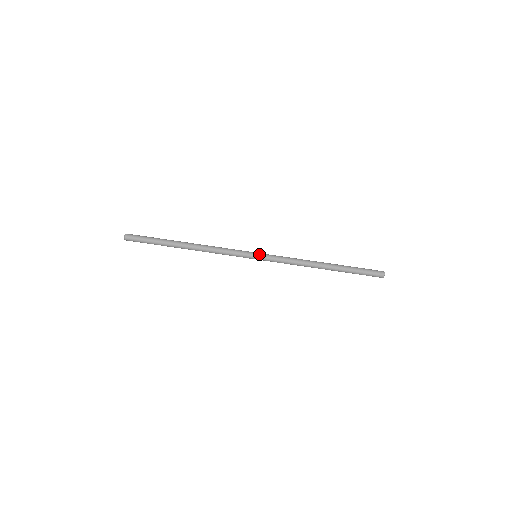
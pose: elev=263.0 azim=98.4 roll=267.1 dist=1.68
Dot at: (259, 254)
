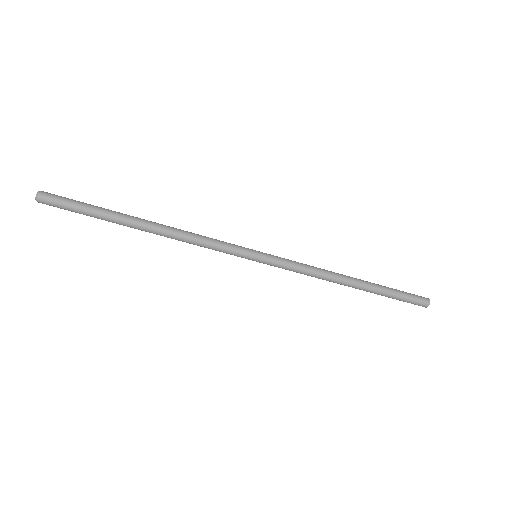
Dot at: (261, 257)
